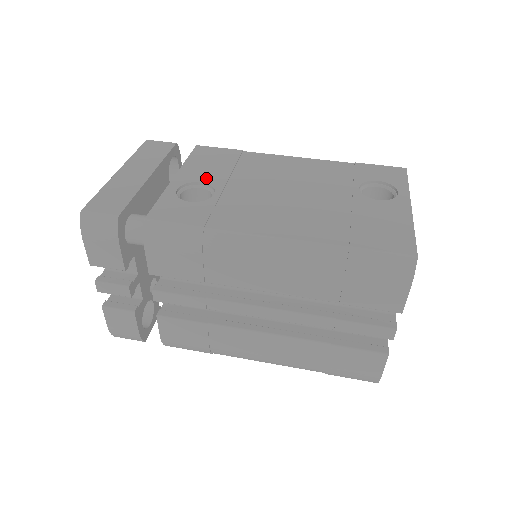
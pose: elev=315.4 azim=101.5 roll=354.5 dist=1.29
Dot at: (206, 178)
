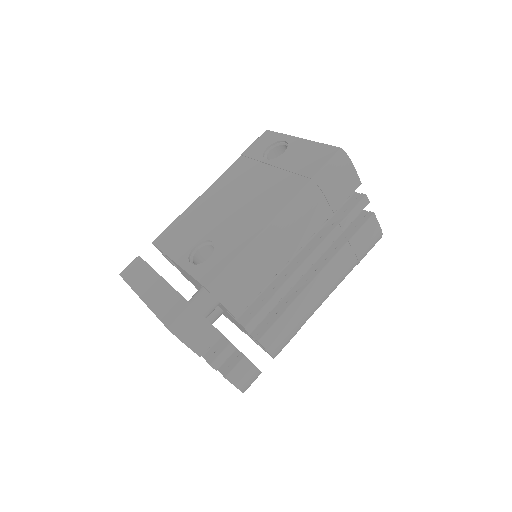
Dot at: (192, 243)
